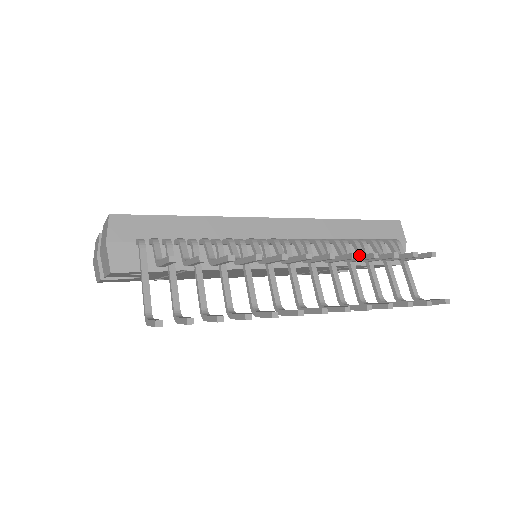
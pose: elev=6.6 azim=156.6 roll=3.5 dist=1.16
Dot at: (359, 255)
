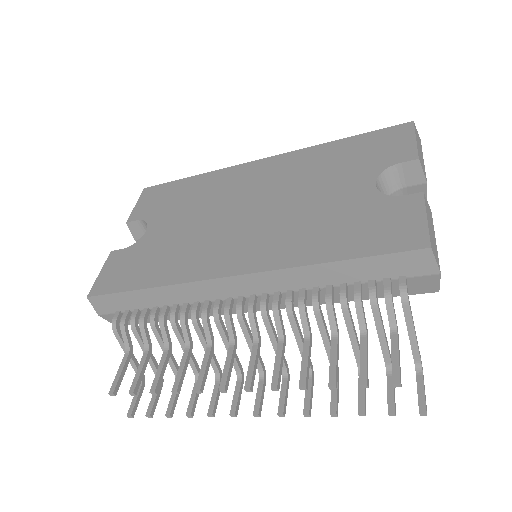
Dot at: (301, 363)
